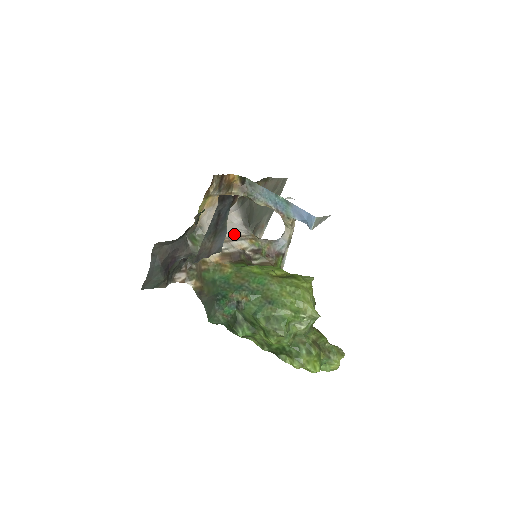
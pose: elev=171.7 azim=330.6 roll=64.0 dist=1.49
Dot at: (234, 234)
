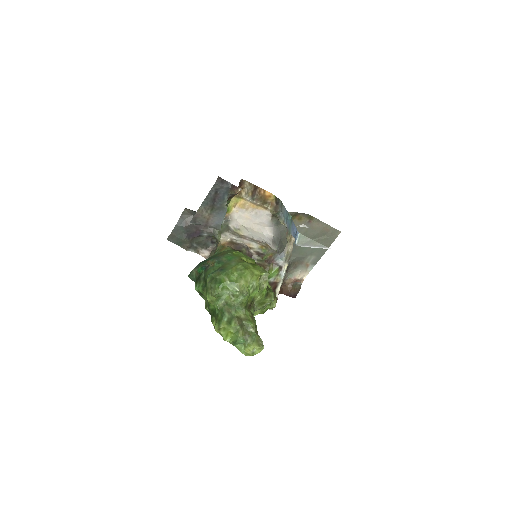
Dot at: (255, 239)
